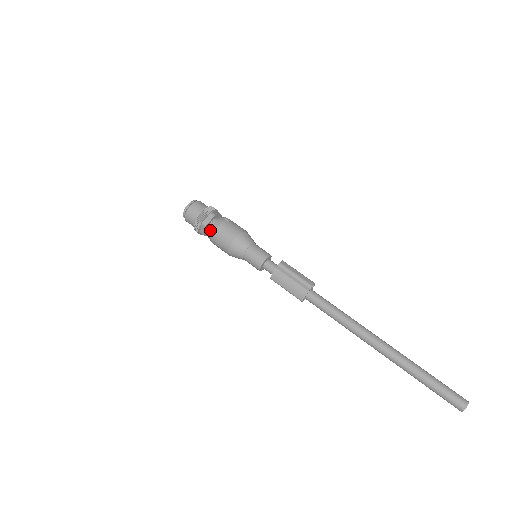
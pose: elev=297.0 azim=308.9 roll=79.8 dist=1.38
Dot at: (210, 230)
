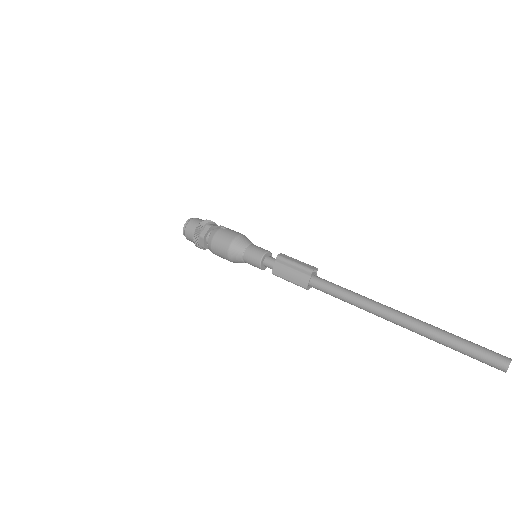
Dot at: (208, 240)
